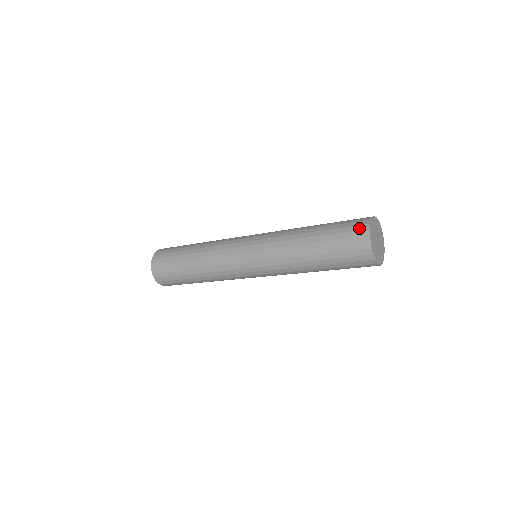
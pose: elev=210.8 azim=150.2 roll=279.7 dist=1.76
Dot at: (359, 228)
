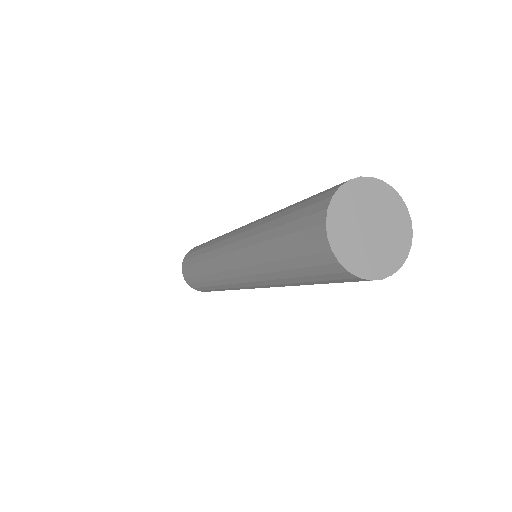
Dot at: (322, 197)
